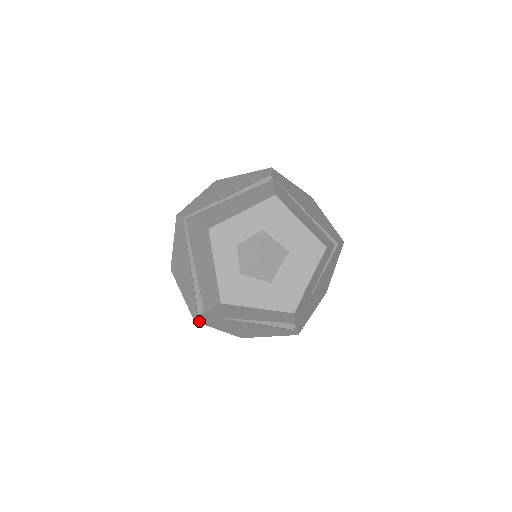
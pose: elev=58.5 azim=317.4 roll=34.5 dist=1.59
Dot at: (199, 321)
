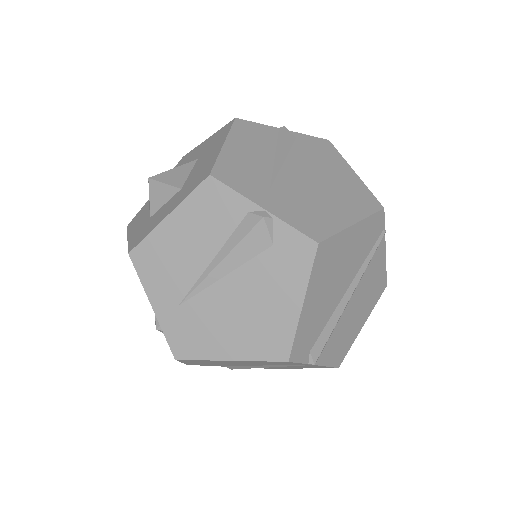
Dot at: (179, 353)
